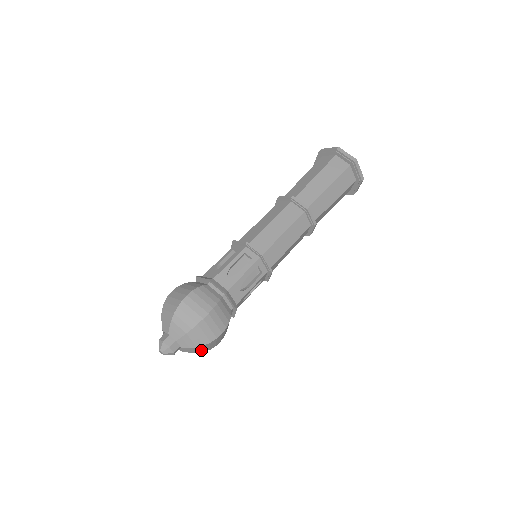
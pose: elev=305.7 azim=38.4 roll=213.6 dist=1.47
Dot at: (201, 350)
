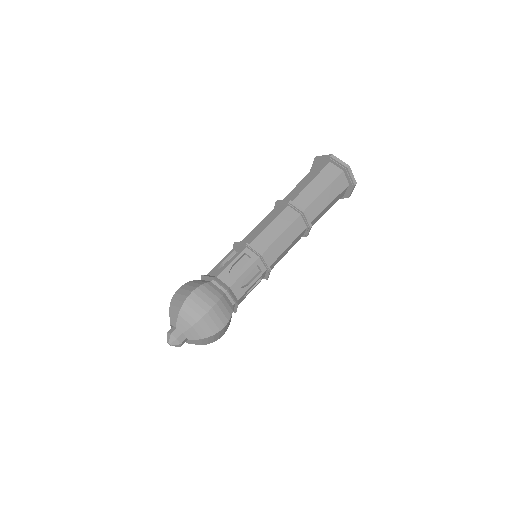
Dot at: (206, 342)
